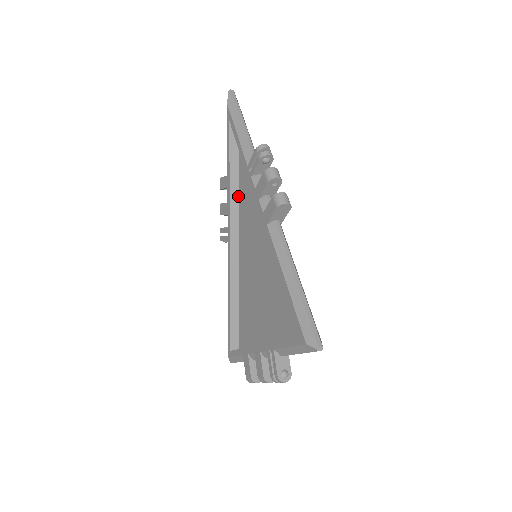
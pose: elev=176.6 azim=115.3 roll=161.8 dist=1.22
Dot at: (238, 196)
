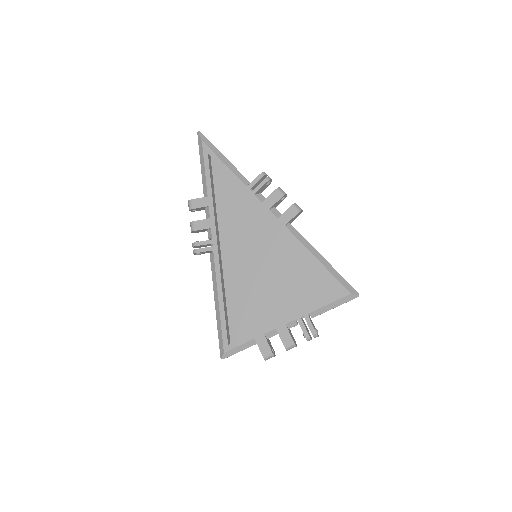
Dot at: (216, 214)
